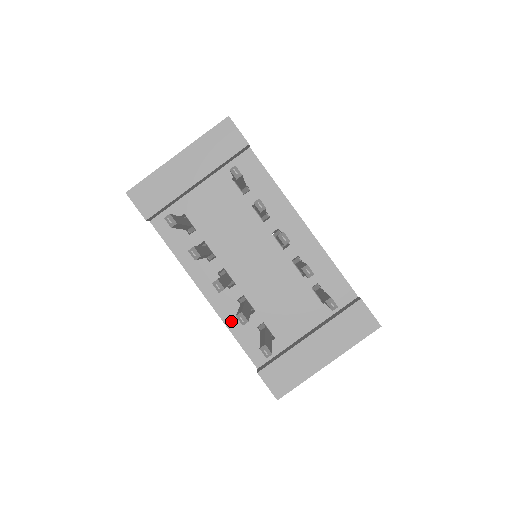
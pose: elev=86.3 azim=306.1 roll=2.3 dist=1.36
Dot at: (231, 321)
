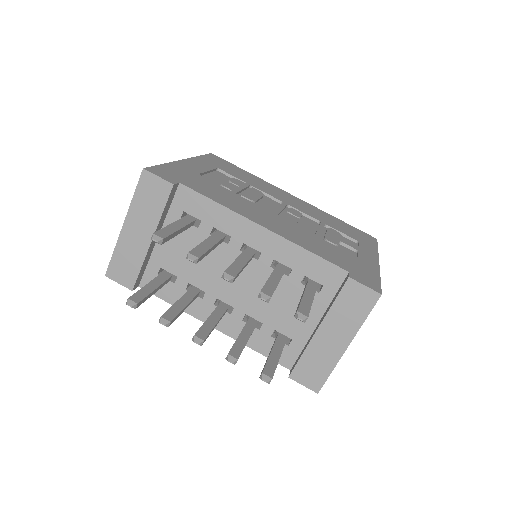
Dot at: occluded
